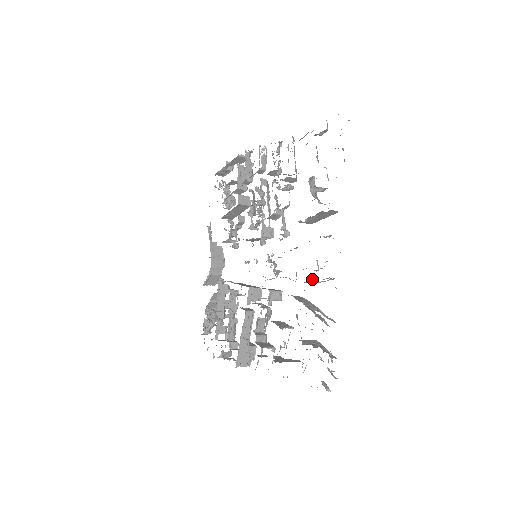
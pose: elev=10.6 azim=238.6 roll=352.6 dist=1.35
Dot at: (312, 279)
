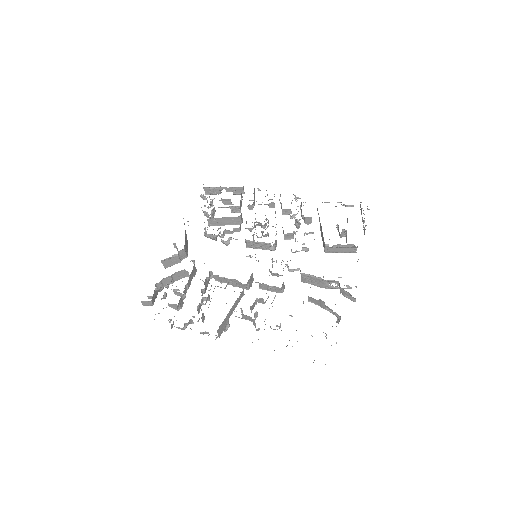
Dot at: (335, 281)
